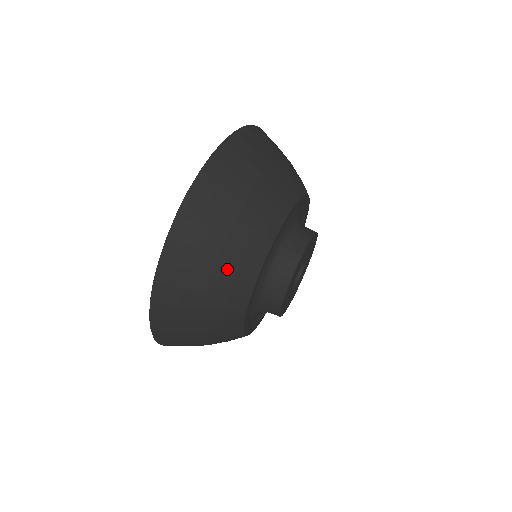
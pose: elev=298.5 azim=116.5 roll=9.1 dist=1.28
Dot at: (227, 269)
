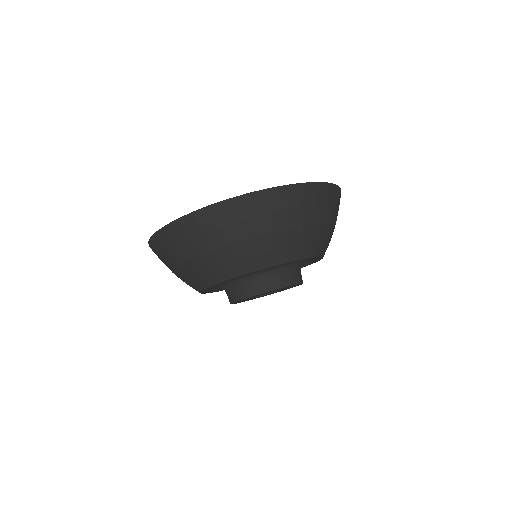
Dot at: (224, 256)
